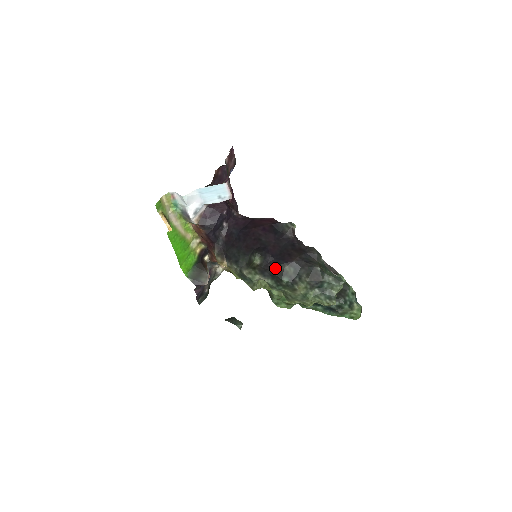
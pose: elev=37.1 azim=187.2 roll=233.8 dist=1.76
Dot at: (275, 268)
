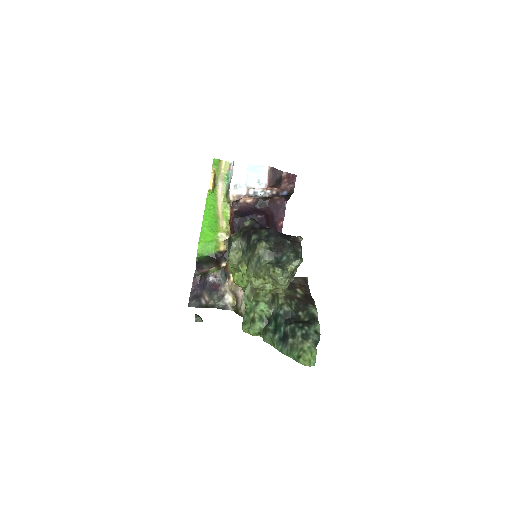
Dot at: (255, 229)
